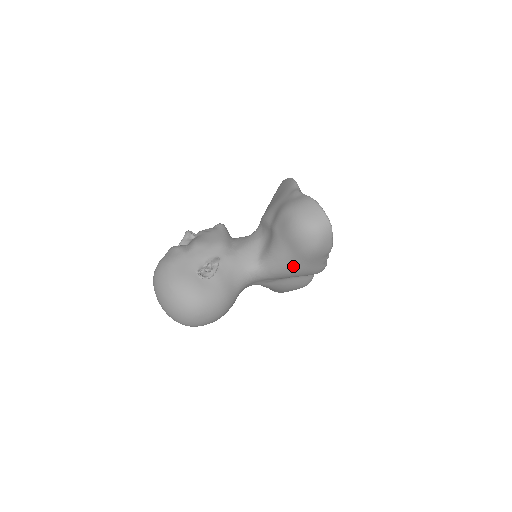
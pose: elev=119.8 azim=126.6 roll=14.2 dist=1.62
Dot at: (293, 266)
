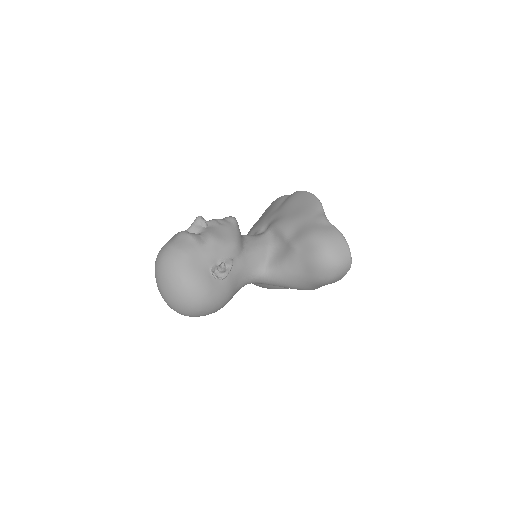
Dot at: (298, 284)
